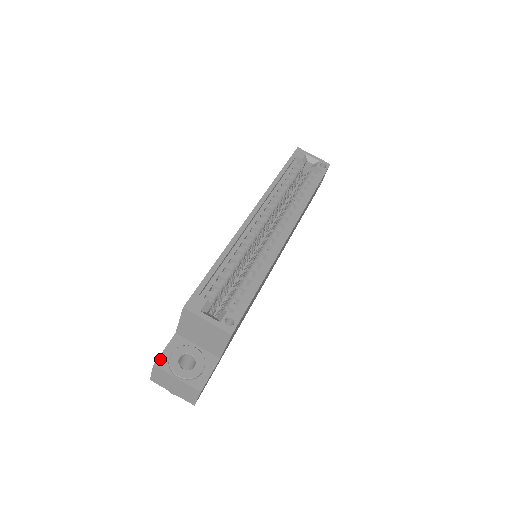
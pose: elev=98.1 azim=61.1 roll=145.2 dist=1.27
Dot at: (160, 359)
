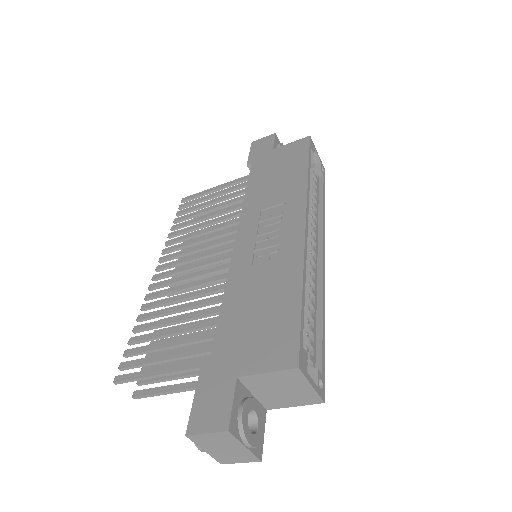
Dot at: (232, 421)
